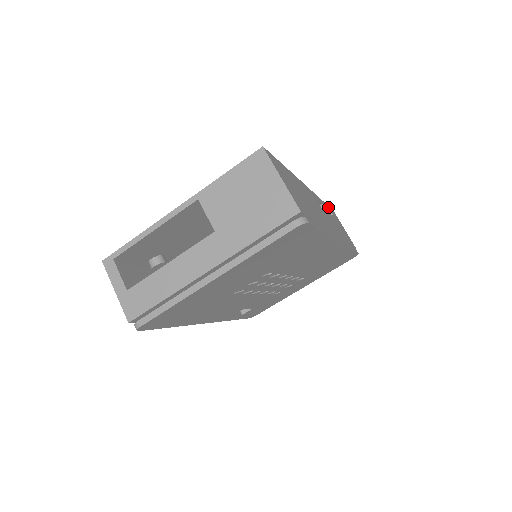
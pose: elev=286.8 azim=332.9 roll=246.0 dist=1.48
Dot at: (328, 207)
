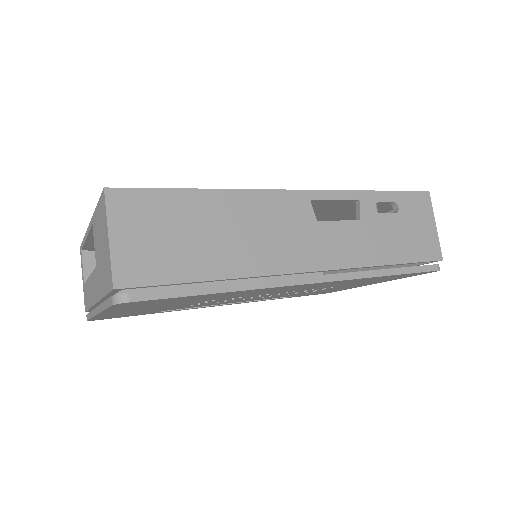
Dot at: (394, 196)
